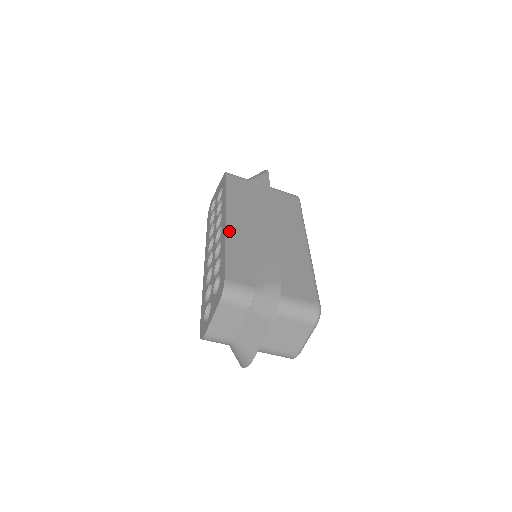
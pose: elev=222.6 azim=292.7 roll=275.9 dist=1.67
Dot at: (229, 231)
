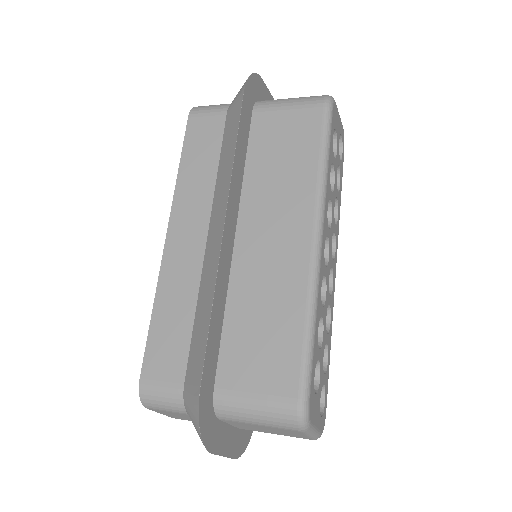
Dot at: (166, 264)
